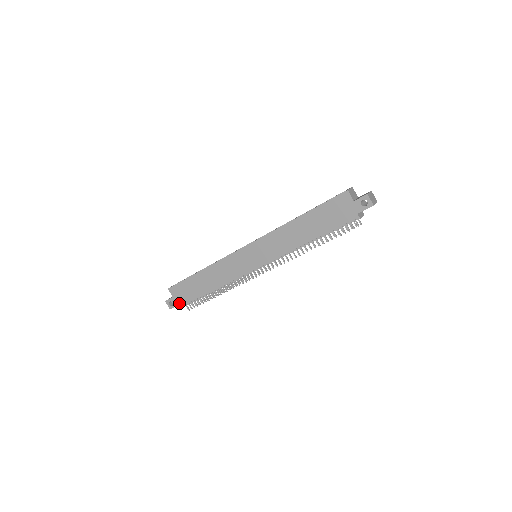
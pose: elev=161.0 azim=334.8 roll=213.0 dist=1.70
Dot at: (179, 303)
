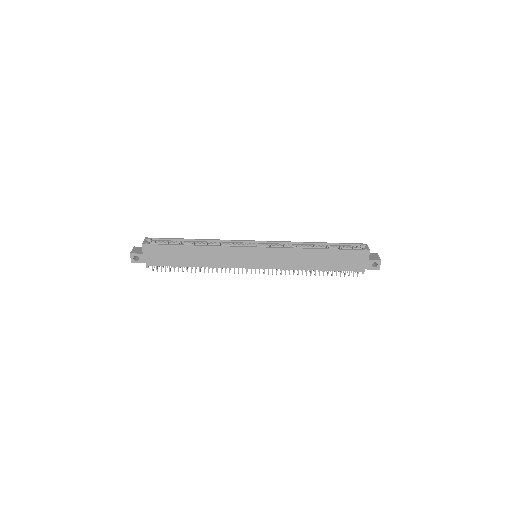
Dot at: (147, 262)
